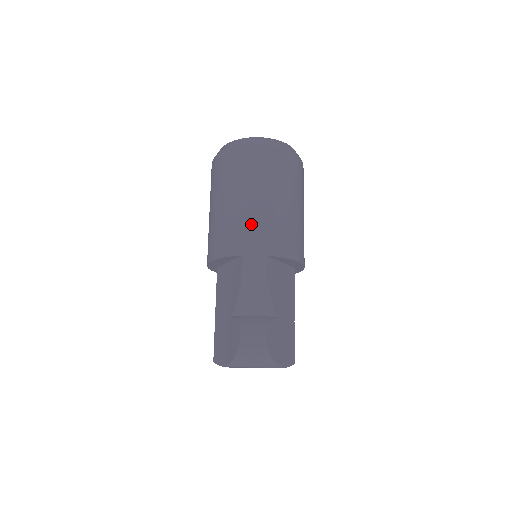
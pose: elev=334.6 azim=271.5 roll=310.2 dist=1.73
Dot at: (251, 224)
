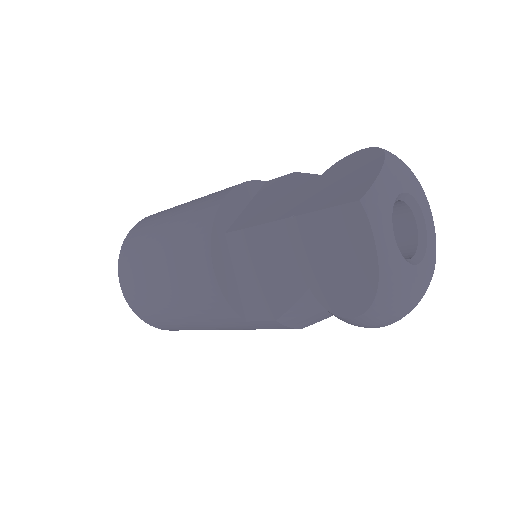
Dot at: occluded
